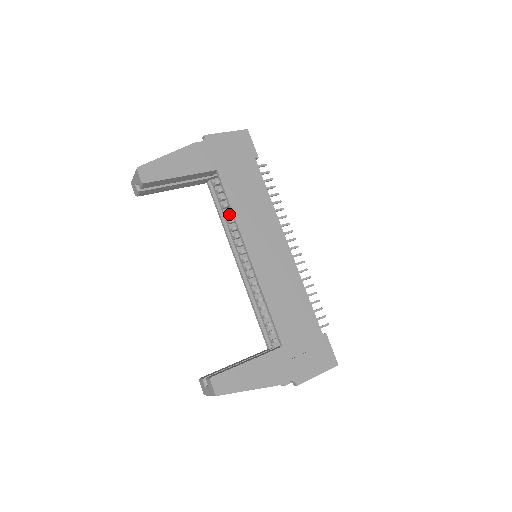
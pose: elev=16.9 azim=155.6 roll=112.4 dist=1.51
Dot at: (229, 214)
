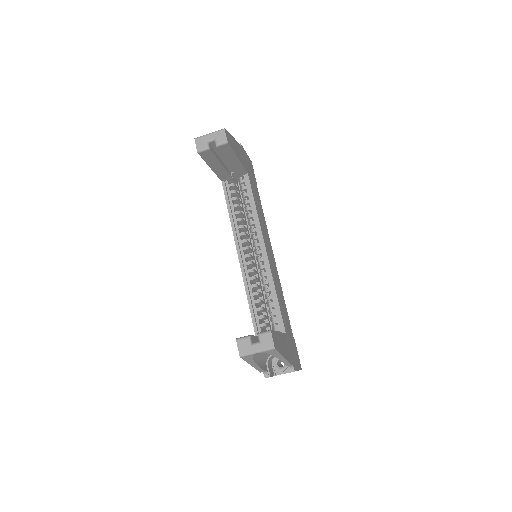
Dot at: (240, 213)
